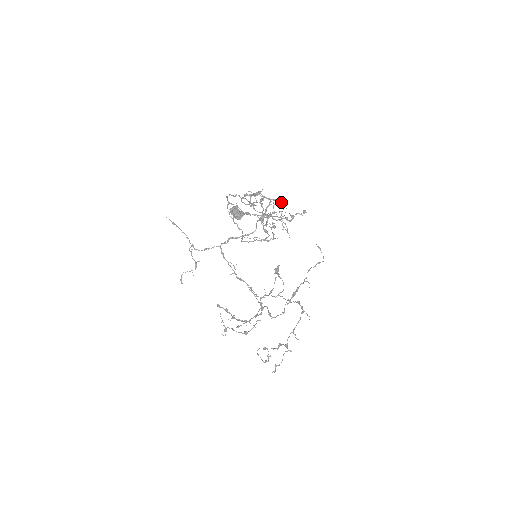
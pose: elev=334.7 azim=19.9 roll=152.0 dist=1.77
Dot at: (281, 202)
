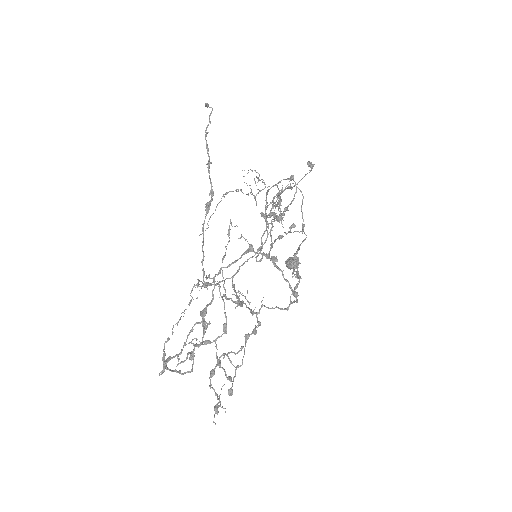
Dot at: (286, 179)
